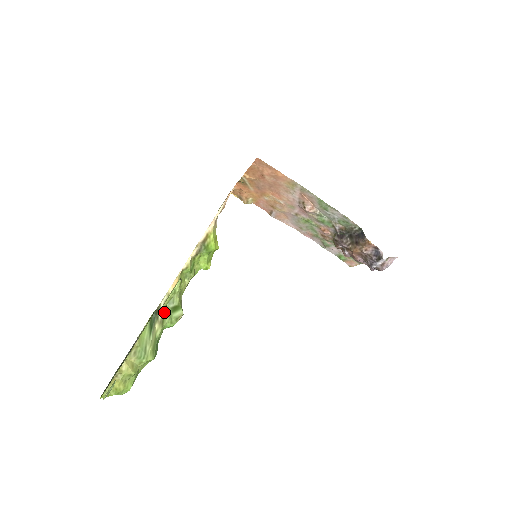
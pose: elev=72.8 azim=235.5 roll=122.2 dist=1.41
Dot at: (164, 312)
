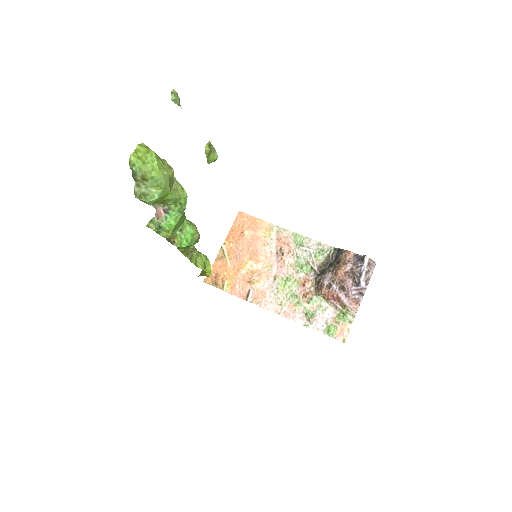
Dot at: occluded
